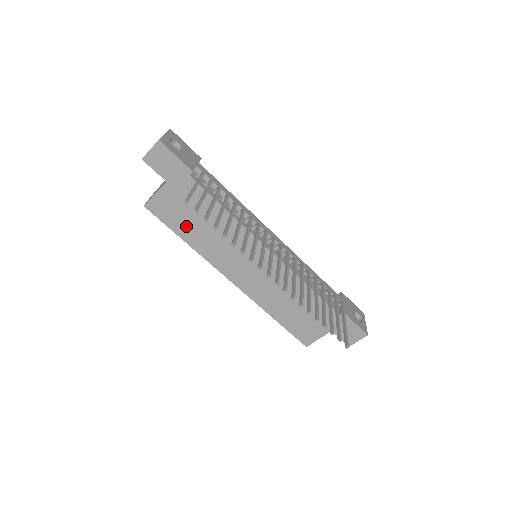
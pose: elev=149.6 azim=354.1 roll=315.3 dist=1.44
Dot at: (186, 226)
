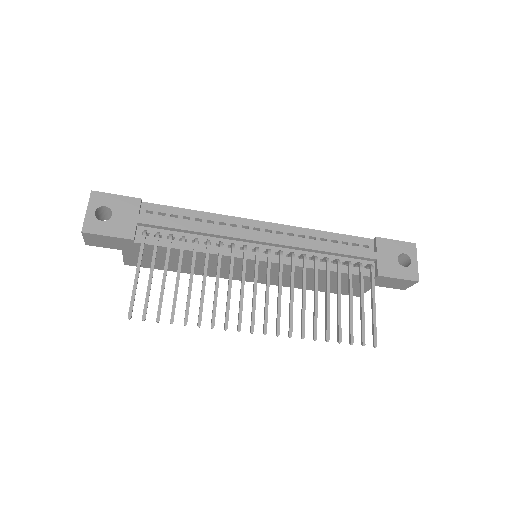
Dot at: (171, 266)
